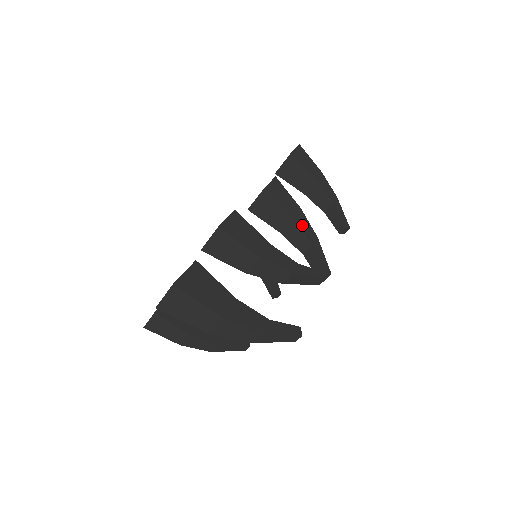
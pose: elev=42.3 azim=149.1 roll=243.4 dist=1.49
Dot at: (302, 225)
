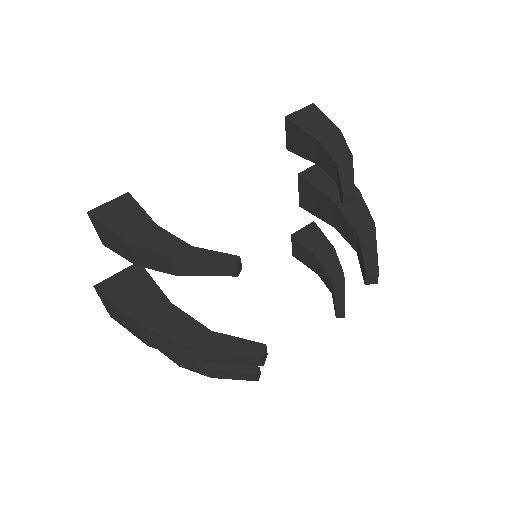
Dot at: (349, 210)
